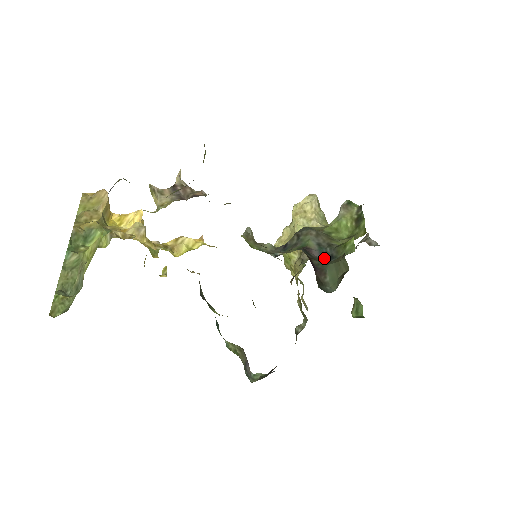
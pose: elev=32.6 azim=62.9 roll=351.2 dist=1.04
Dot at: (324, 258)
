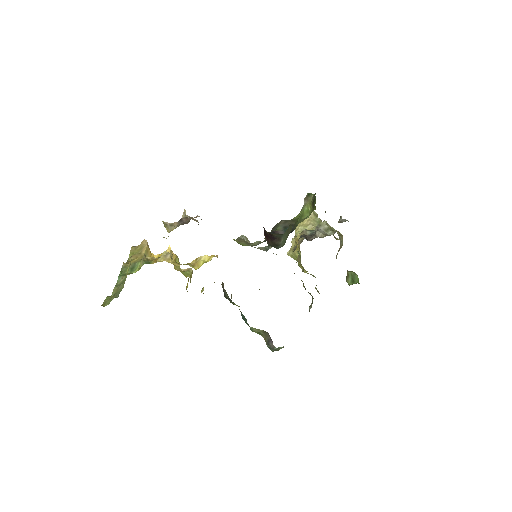
Dot at: occluded
